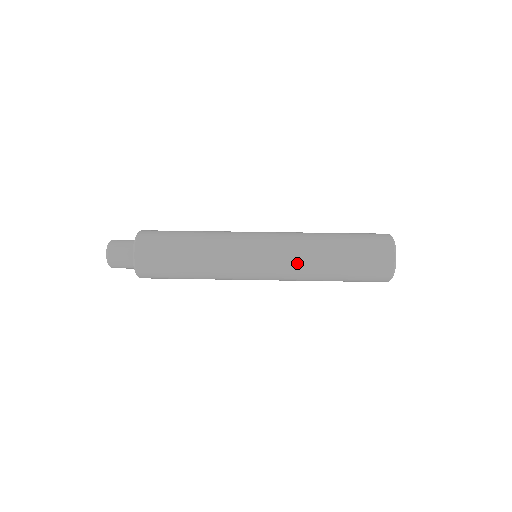
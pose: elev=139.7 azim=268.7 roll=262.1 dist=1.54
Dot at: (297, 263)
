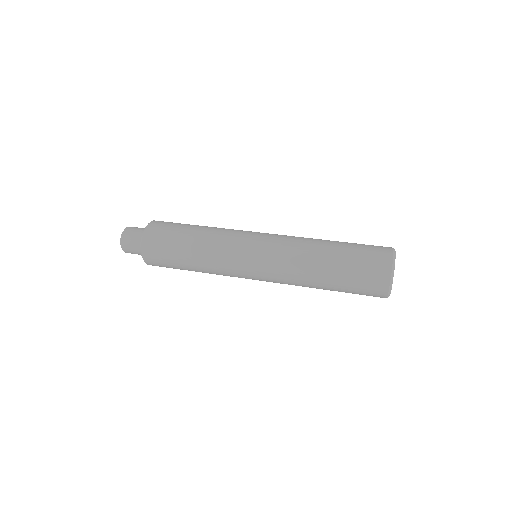
Dot at: (294, 244)
